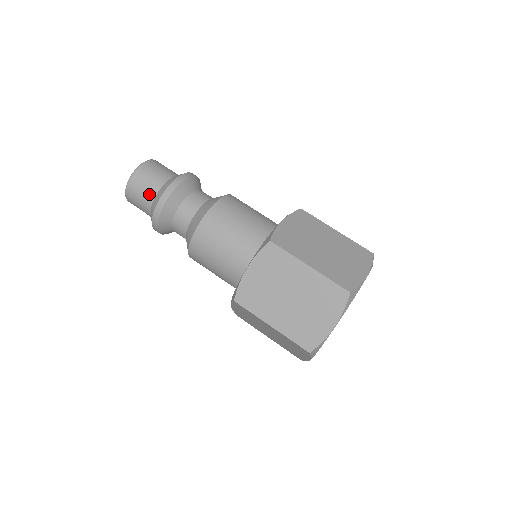
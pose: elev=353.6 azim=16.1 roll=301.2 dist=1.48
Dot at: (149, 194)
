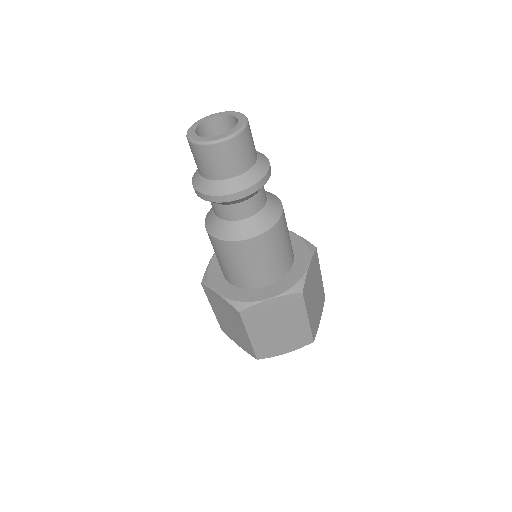
Dot at: (201, 170)
